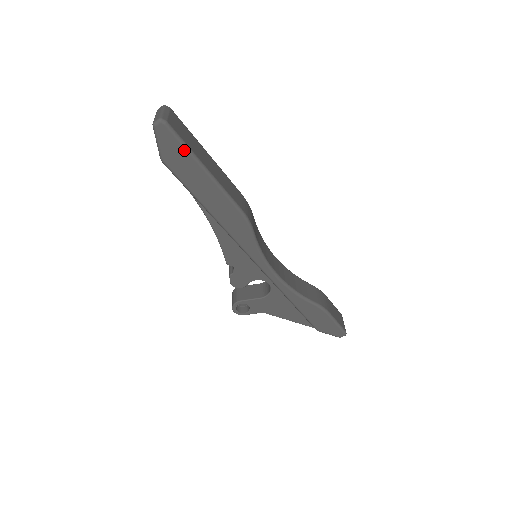
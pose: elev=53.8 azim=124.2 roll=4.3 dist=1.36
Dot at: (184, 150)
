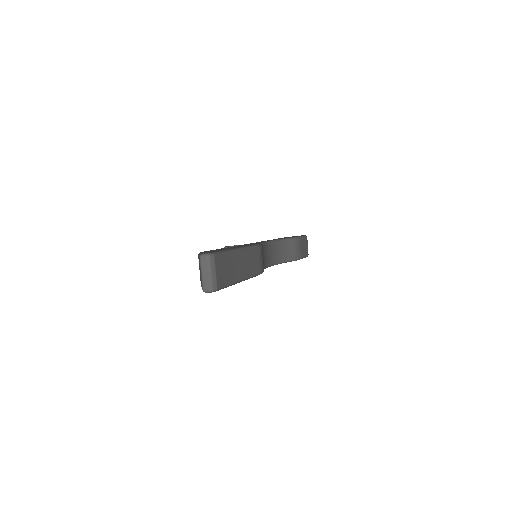
Dot at: (226, 287)
